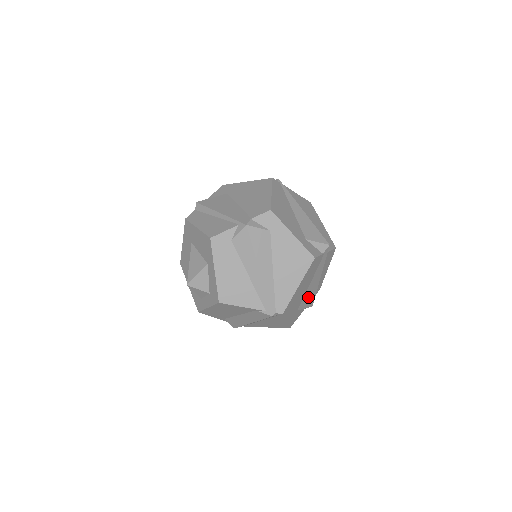
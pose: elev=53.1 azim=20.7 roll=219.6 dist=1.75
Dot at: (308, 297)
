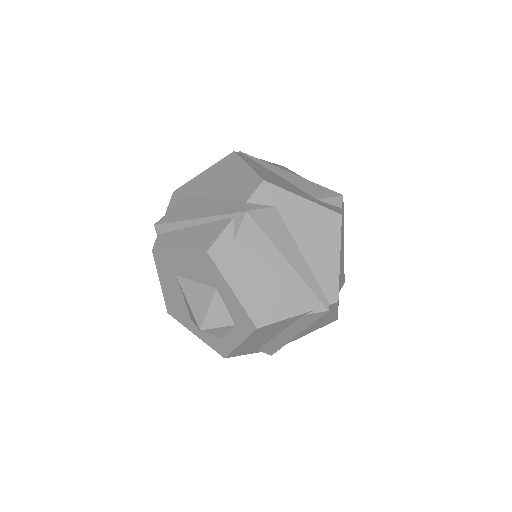
Dot at: (341, 272)
